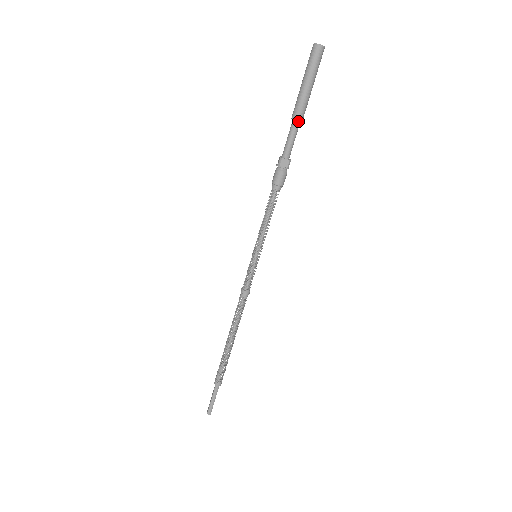
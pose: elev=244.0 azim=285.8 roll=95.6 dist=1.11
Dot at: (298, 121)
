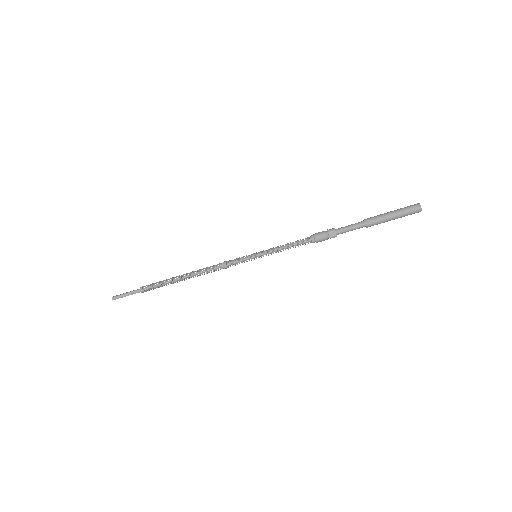
Dot at: (365, 225)
